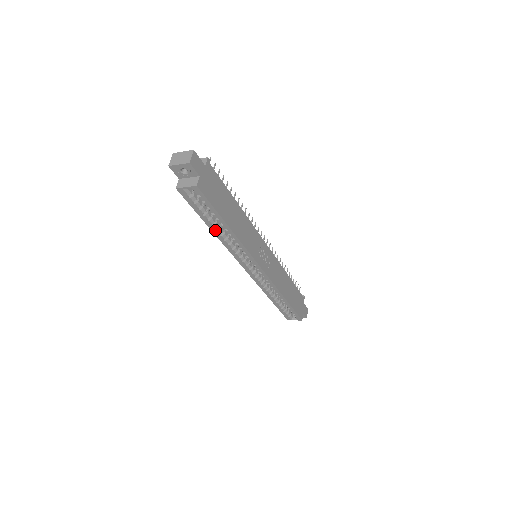
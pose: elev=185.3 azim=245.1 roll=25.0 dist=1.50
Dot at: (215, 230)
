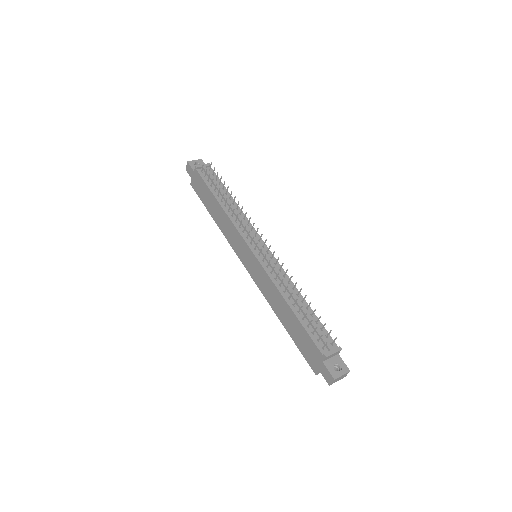
Dot at: occluded
